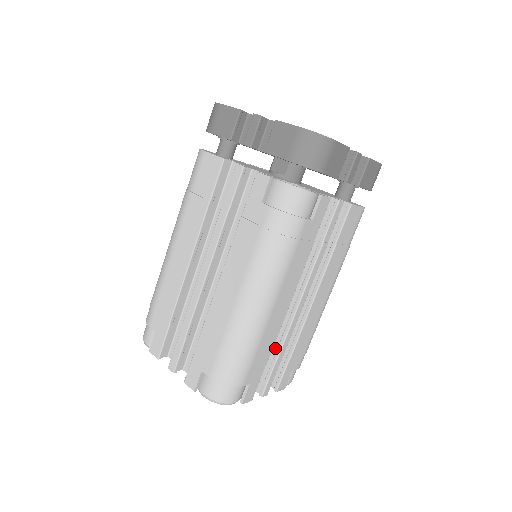
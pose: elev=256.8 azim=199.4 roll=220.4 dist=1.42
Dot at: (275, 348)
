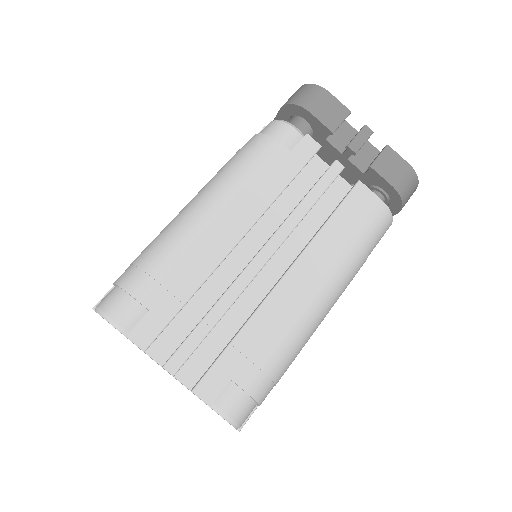
Dot at: occluded
